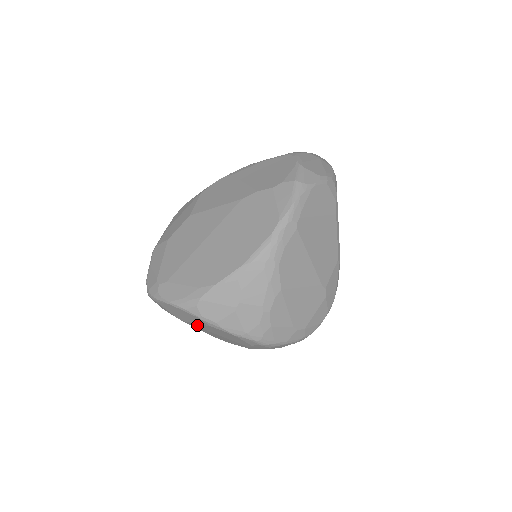
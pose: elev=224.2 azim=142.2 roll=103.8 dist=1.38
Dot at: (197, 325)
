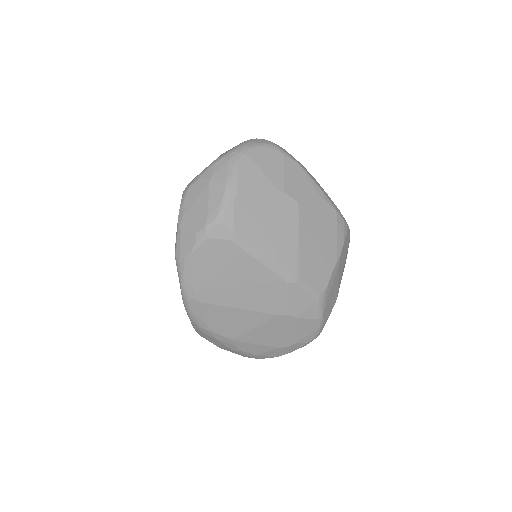
Dot at: occluded
